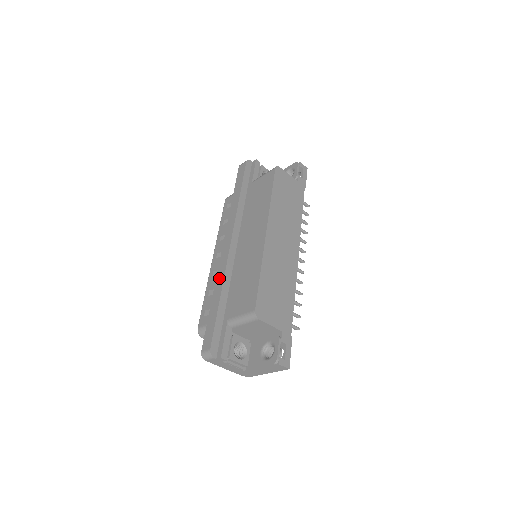
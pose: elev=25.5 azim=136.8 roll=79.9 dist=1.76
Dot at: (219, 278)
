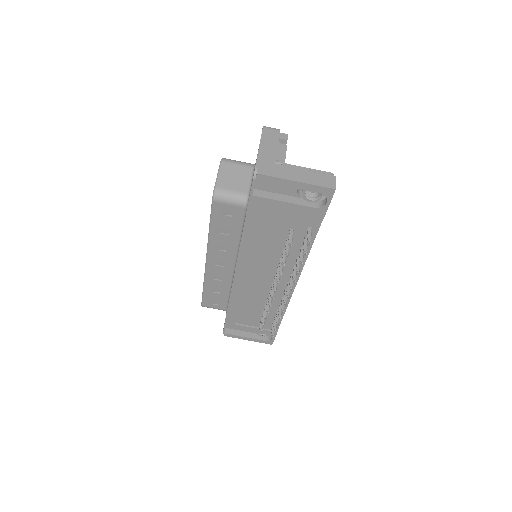
Dot at: occluded
